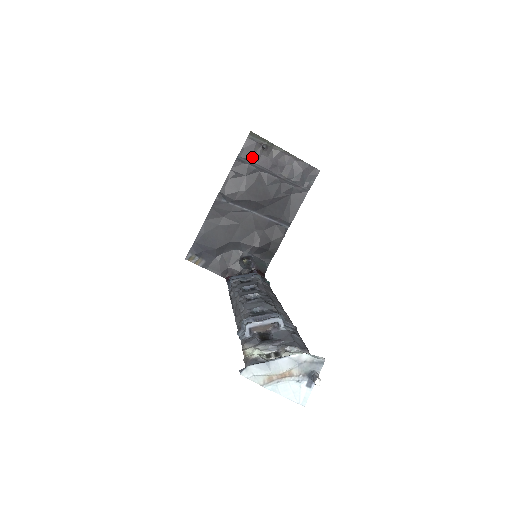
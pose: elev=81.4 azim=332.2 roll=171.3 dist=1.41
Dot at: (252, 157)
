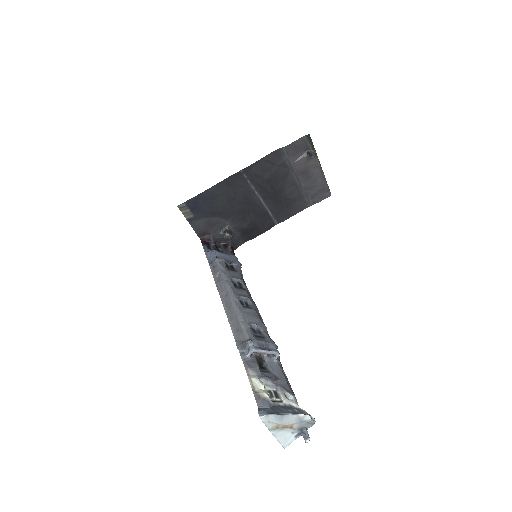
Dot at: (294, 155)
